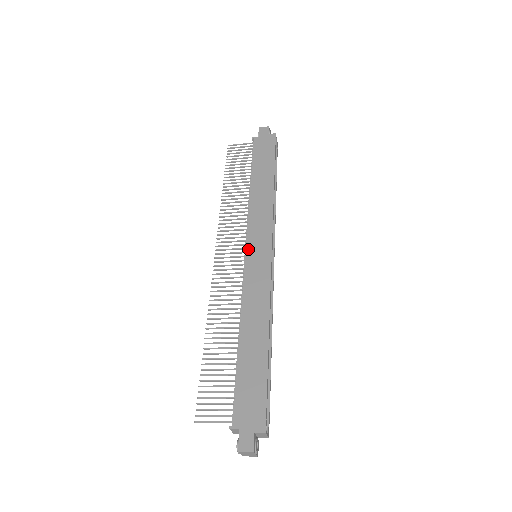
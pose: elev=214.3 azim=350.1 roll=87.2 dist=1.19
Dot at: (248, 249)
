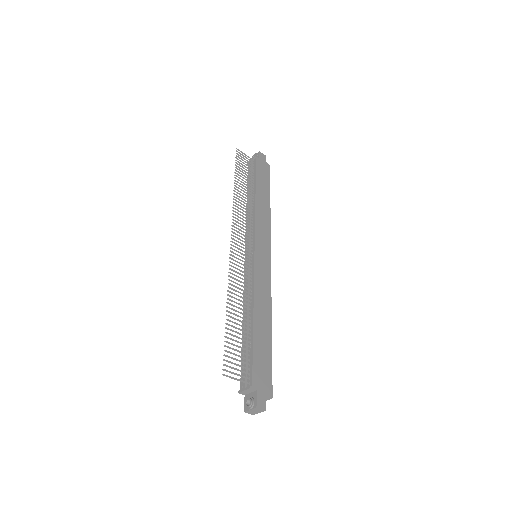
Dot at: (256, 248)
